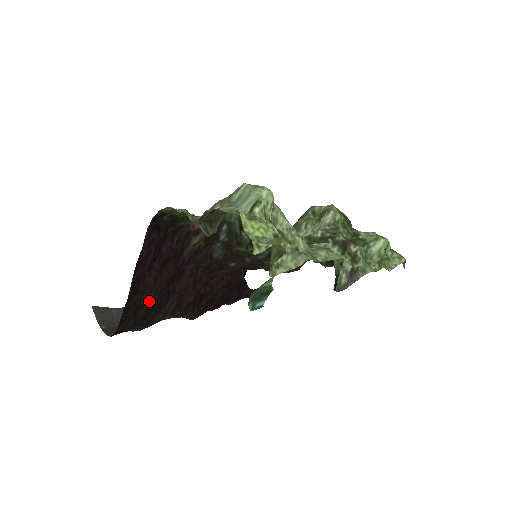
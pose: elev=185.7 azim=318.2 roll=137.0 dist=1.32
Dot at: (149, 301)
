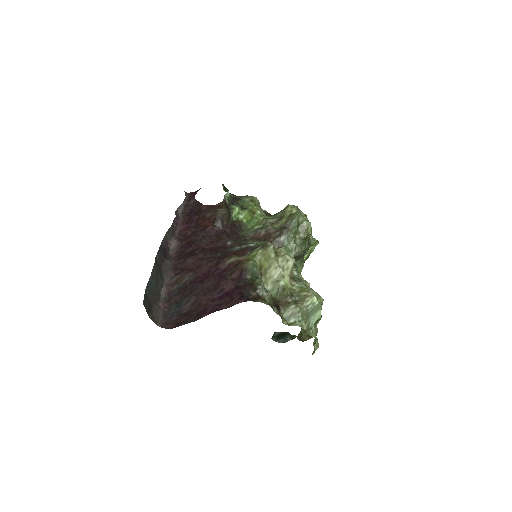
Dot at: (191, 302)
